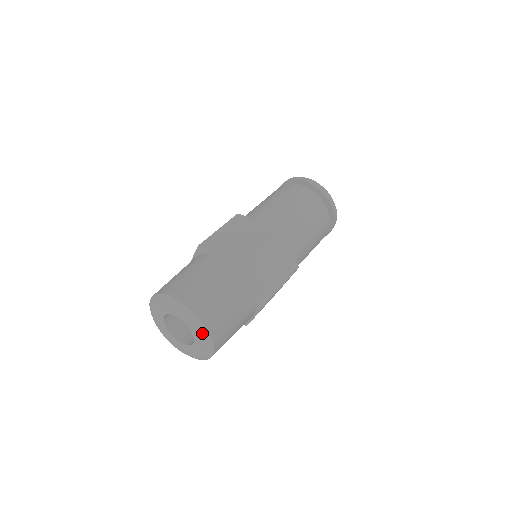
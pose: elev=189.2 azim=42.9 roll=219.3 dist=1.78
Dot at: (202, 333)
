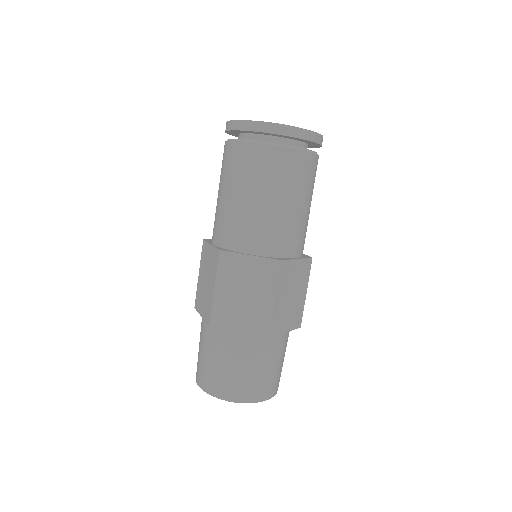
Dot at: occluded
